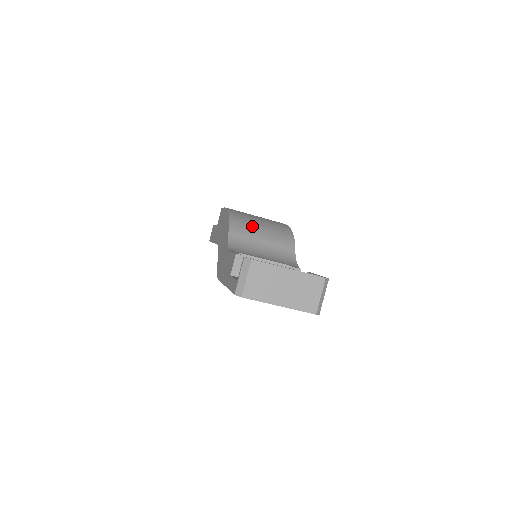
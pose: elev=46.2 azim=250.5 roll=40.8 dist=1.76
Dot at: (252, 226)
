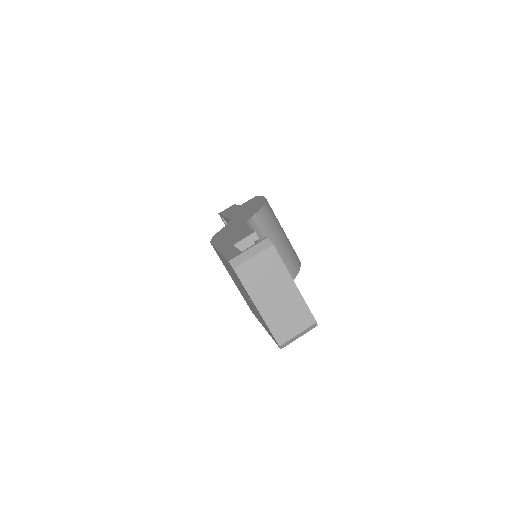
Dot at: (276, 229)
